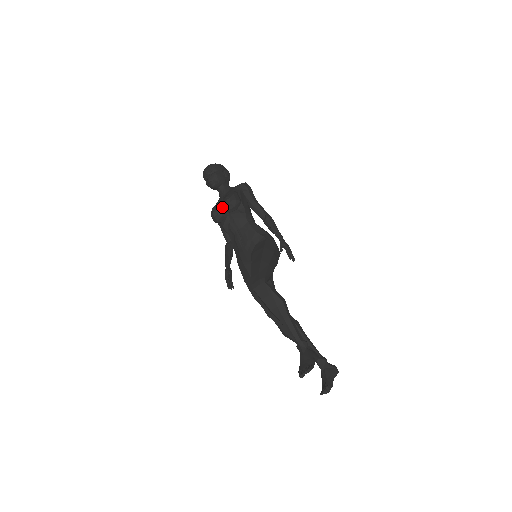
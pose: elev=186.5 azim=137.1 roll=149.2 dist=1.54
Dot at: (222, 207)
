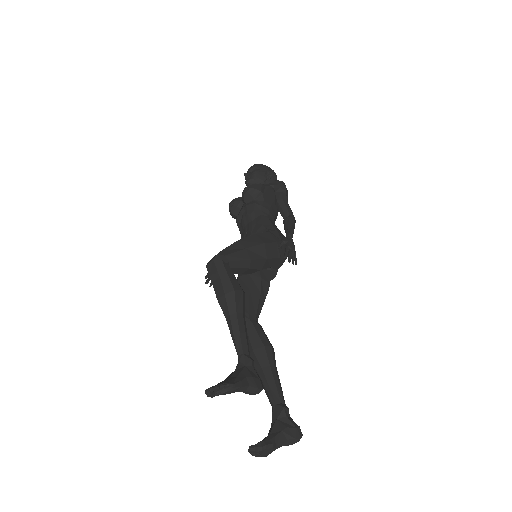
Dot at: occluded
